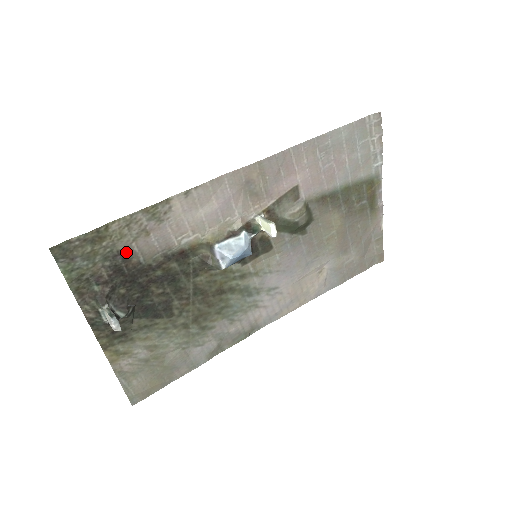
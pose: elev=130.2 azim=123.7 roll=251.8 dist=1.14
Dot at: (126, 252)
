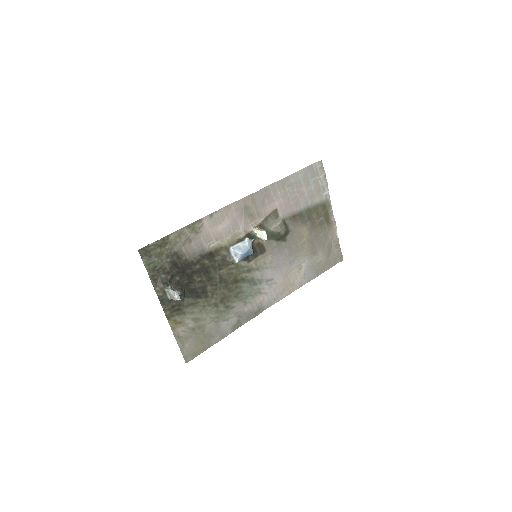
Dot at: (179, 253)
